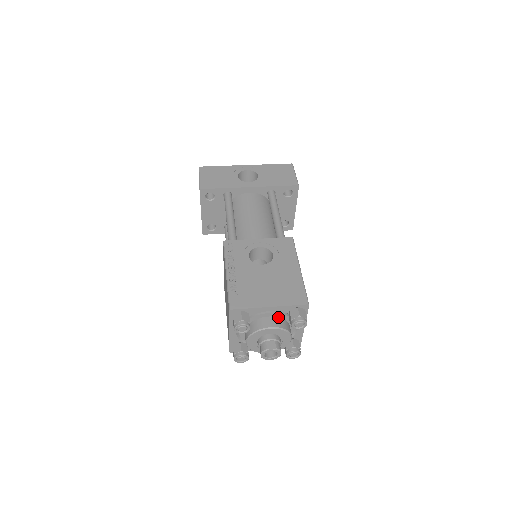
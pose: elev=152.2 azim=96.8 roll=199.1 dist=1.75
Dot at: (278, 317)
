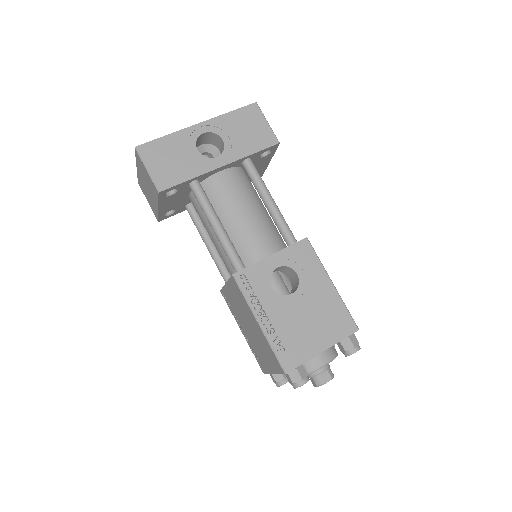
Dot at: occluded
